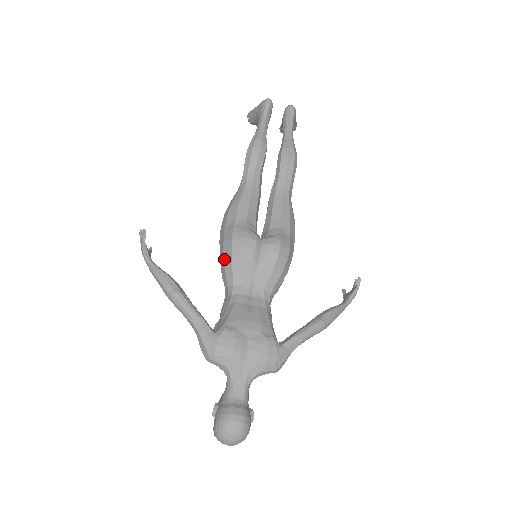
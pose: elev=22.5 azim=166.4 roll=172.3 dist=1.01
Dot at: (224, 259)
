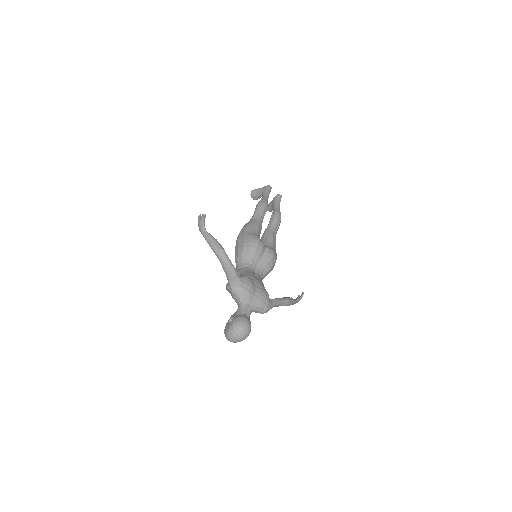
Dot at: (243, 248)
